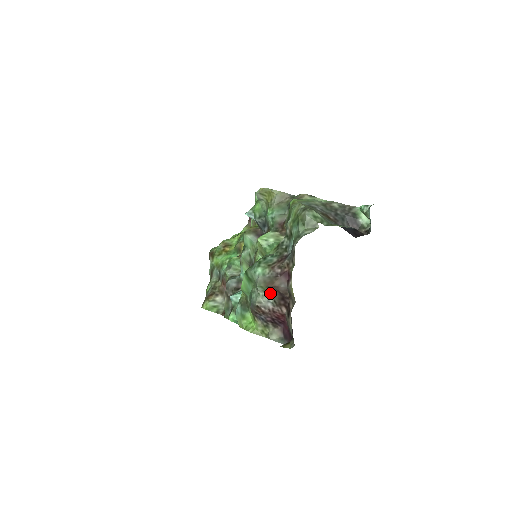
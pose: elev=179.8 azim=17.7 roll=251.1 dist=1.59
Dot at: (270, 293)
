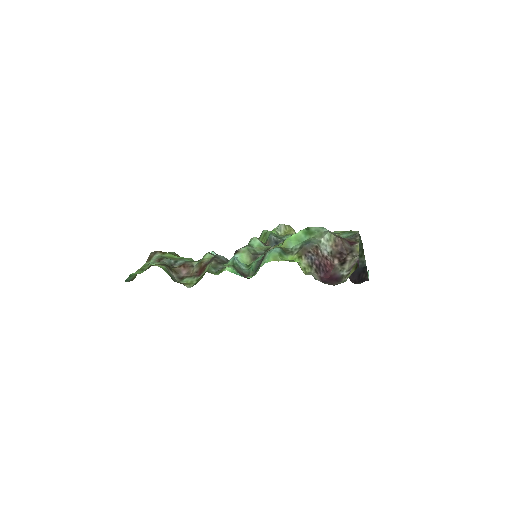
Dot at: (331, 245)
